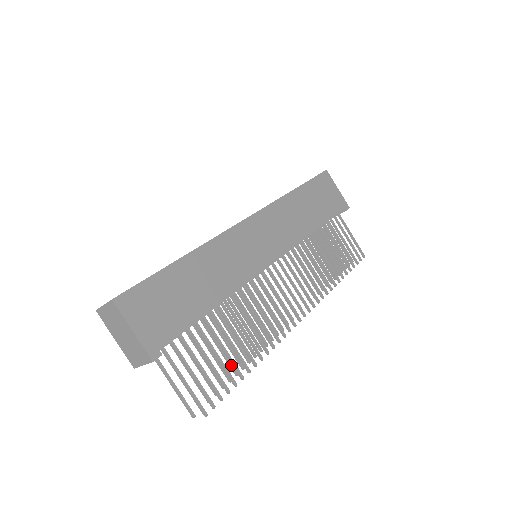
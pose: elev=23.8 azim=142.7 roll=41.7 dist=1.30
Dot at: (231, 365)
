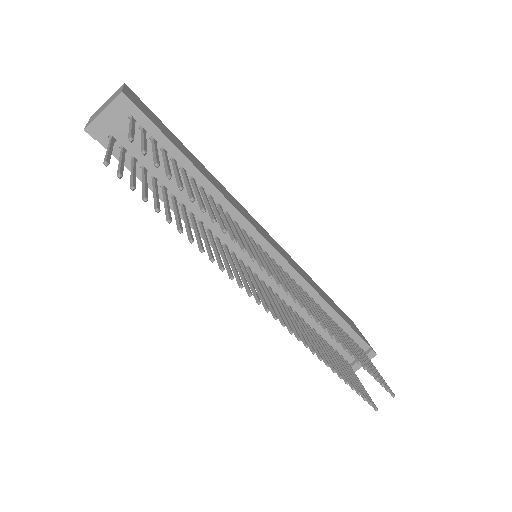
Dot at: (180, 223)
